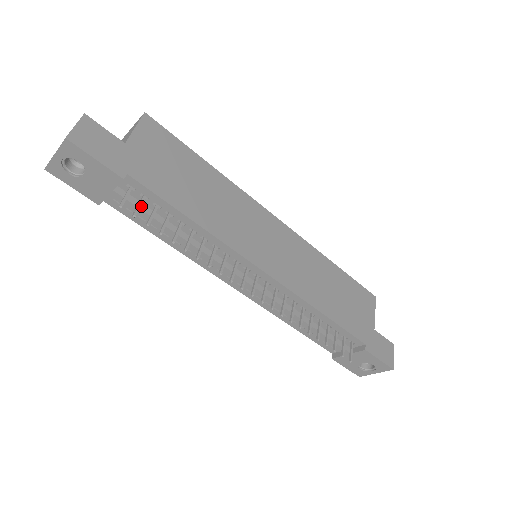
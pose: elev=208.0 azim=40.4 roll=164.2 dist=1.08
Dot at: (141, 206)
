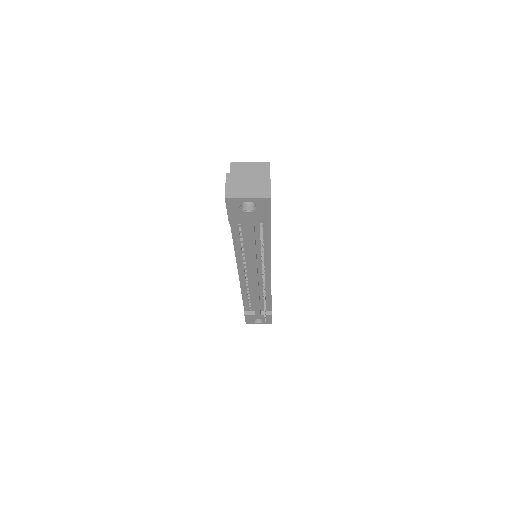
Dot at: (255, 232)
